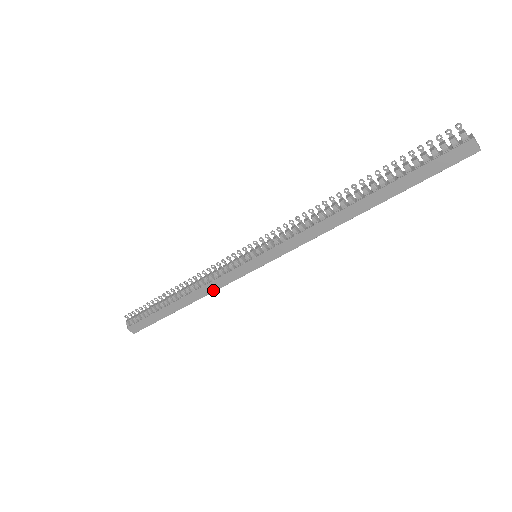
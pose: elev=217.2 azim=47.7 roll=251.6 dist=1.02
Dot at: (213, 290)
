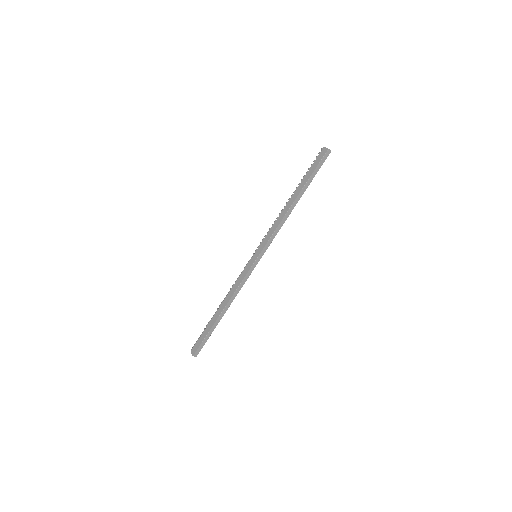
Dot at: (235, 290)
